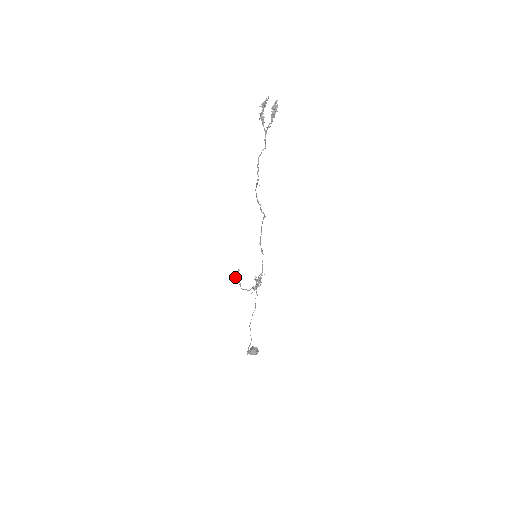
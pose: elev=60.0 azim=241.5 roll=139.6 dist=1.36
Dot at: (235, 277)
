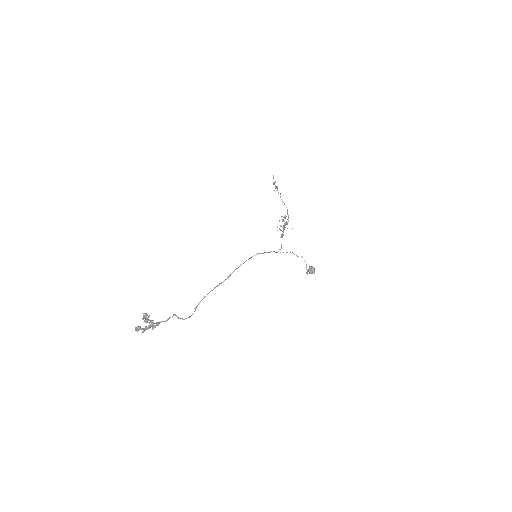
Dot at: occluded
